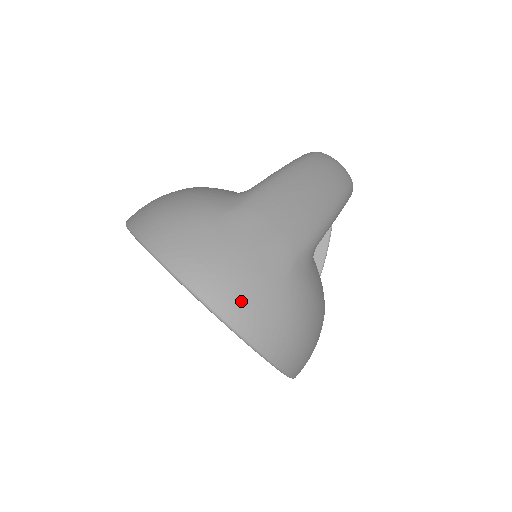
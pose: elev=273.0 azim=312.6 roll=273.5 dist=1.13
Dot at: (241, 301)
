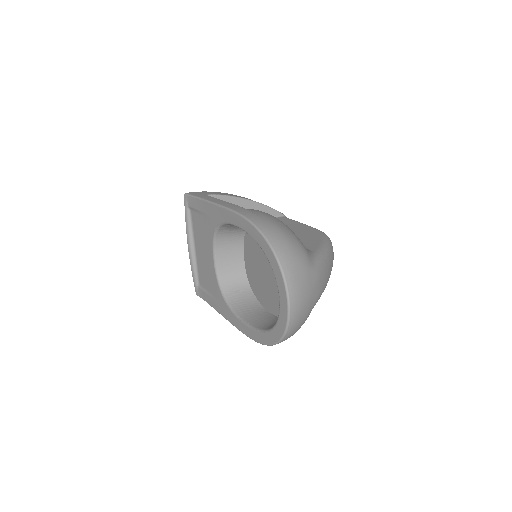
Dot at: (298, 315)
